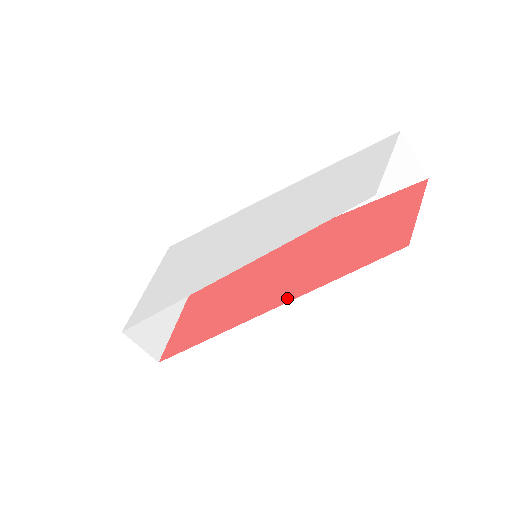
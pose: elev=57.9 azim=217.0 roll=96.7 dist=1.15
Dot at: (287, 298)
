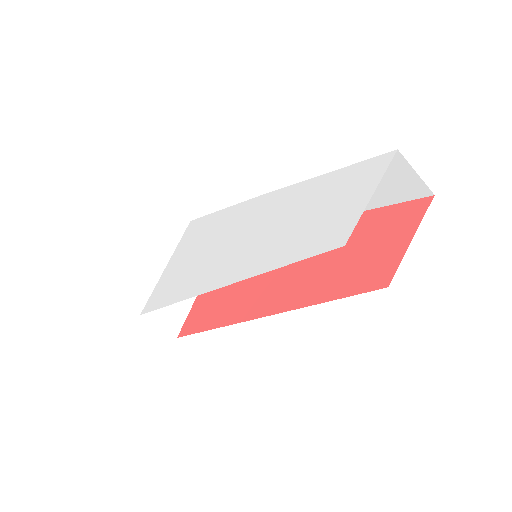
Dot at: (278, 308)
